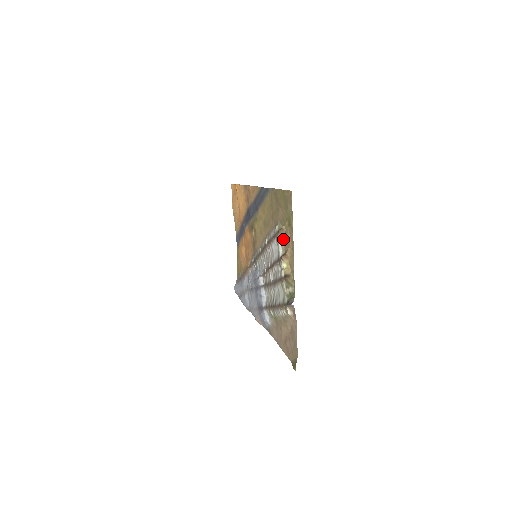
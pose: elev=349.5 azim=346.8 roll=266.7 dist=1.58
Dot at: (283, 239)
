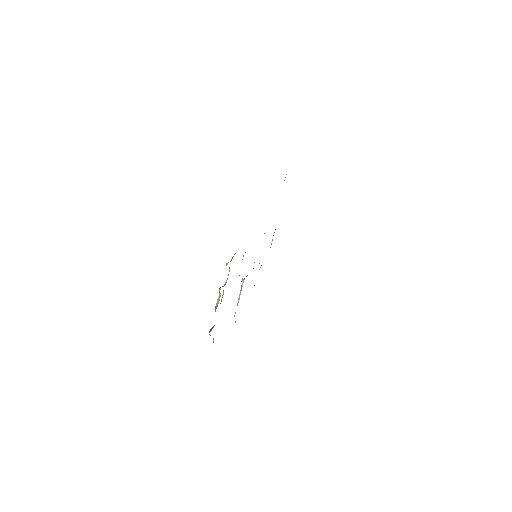
Dot at: occluded
